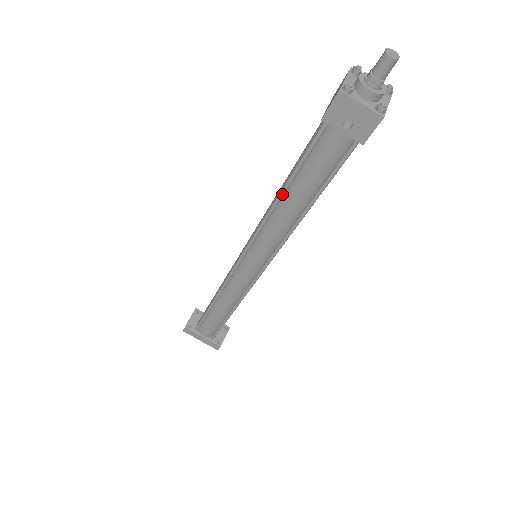
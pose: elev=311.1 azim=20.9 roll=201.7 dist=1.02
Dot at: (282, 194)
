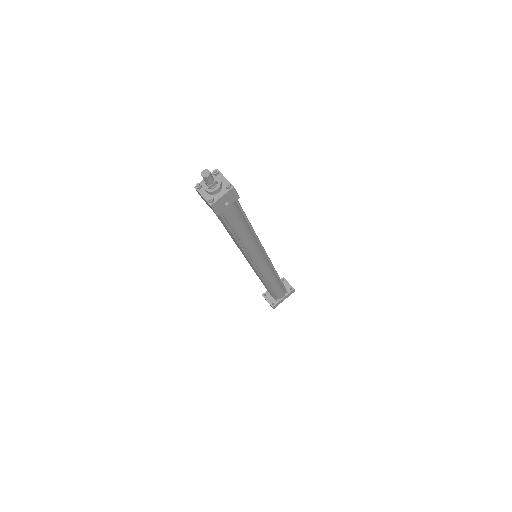
Dot at: (237, 239)
